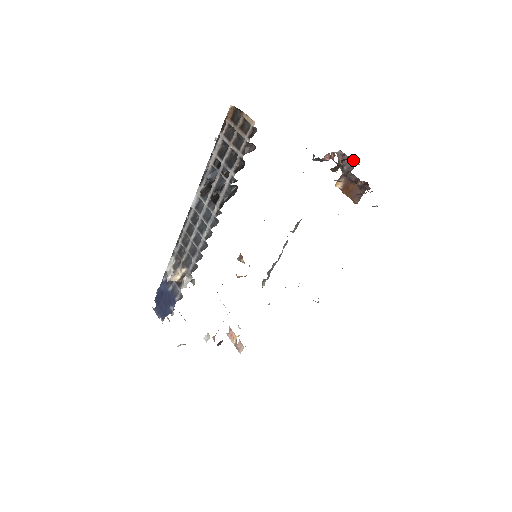
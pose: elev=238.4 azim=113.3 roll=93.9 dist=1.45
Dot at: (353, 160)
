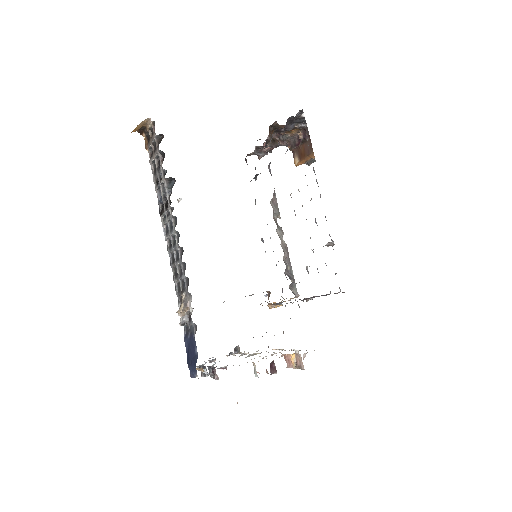
Dot at: occluded
